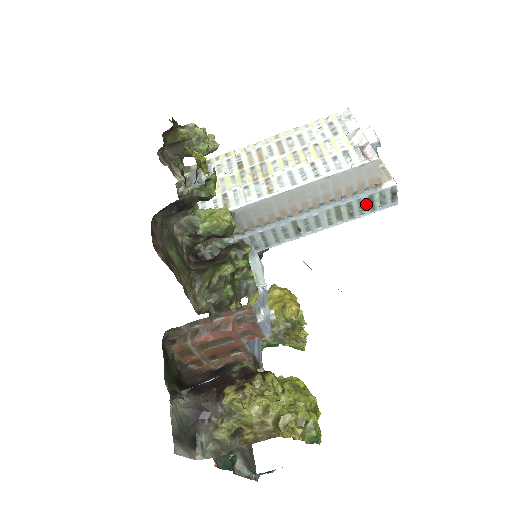
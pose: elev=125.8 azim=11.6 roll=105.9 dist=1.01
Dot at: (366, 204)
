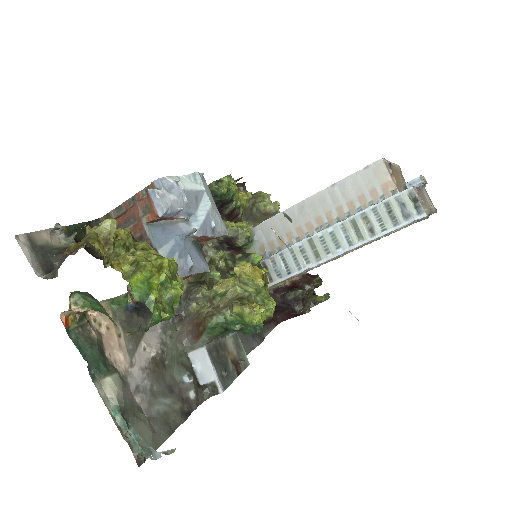
Dot at: (385, 216)
